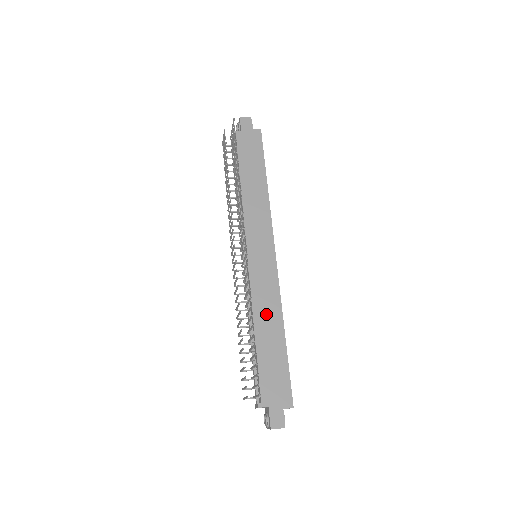
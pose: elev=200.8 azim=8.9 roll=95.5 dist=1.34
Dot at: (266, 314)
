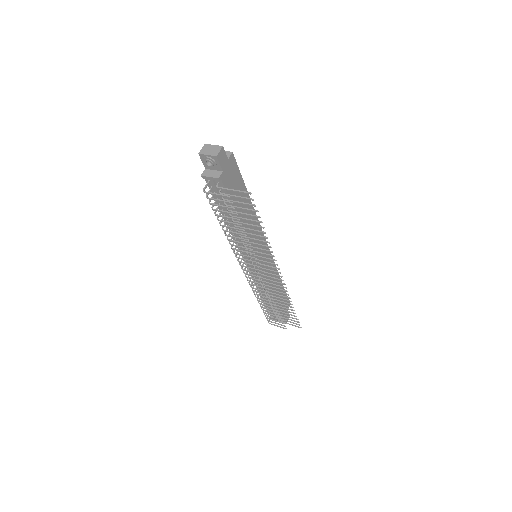
Dot at: (274, 283)
